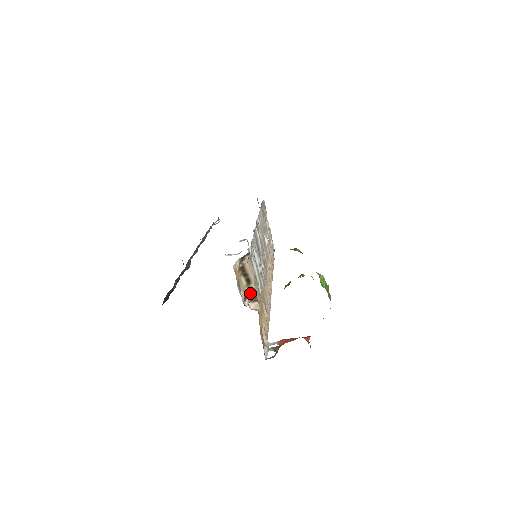
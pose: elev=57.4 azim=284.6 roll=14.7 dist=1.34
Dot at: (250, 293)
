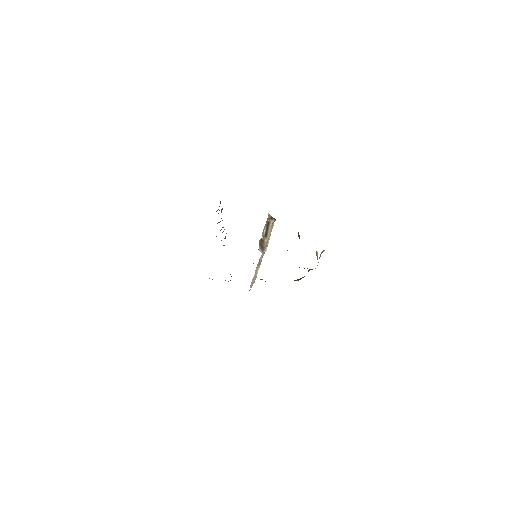
Dot at: (262, 243)
